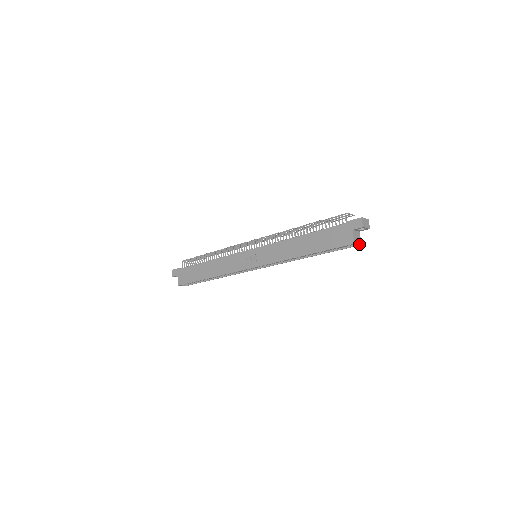
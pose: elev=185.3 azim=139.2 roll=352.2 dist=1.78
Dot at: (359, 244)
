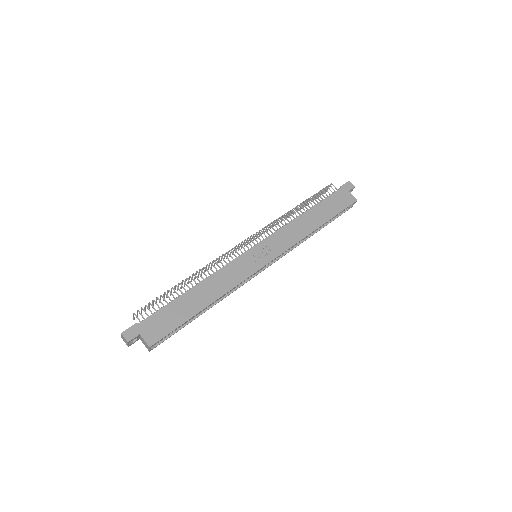
Dot at: occluded
